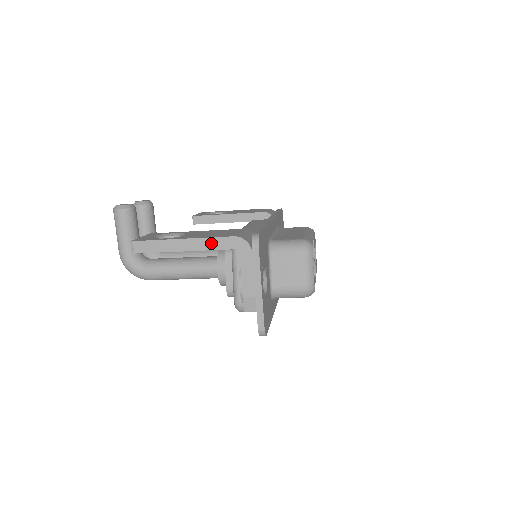
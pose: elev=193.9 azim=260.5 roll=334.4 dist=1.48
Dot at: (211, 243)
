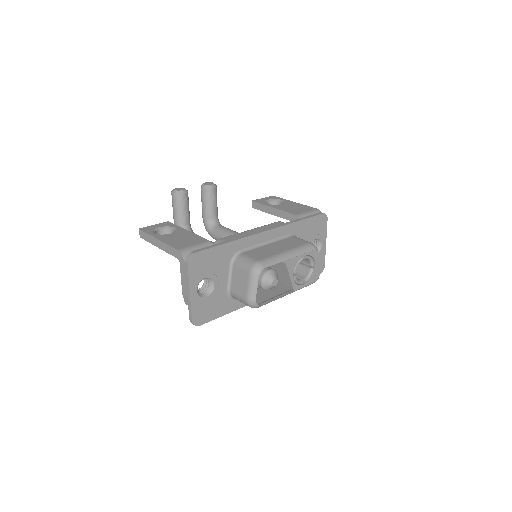
Dot at: (168, 249)
